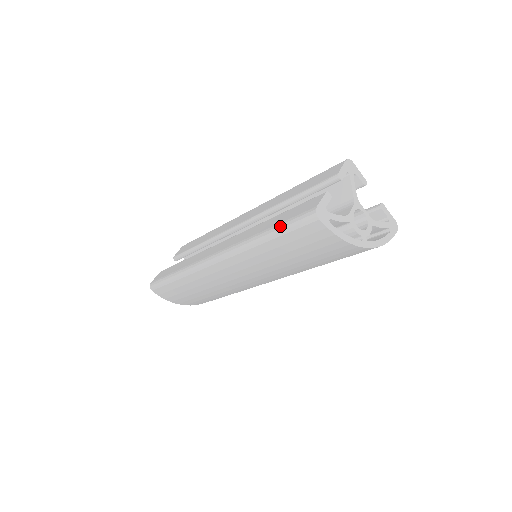
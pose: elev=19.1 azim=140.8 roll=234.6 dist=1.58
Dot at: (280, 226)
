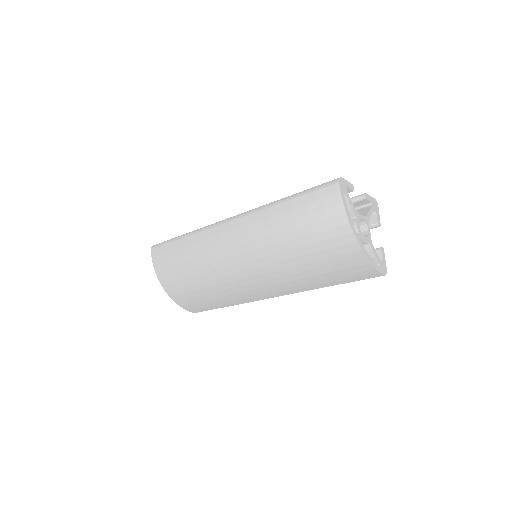
Dot at: (304, 190)
